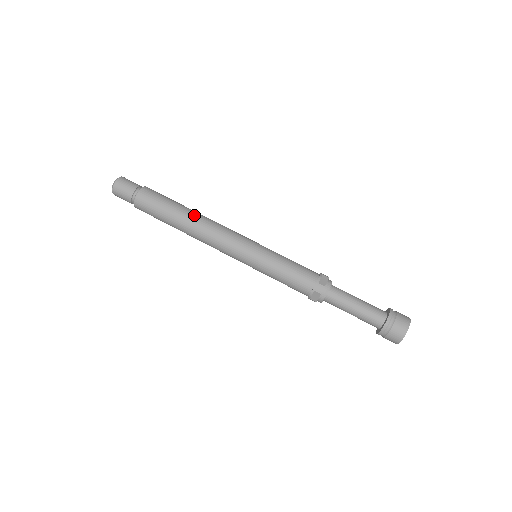
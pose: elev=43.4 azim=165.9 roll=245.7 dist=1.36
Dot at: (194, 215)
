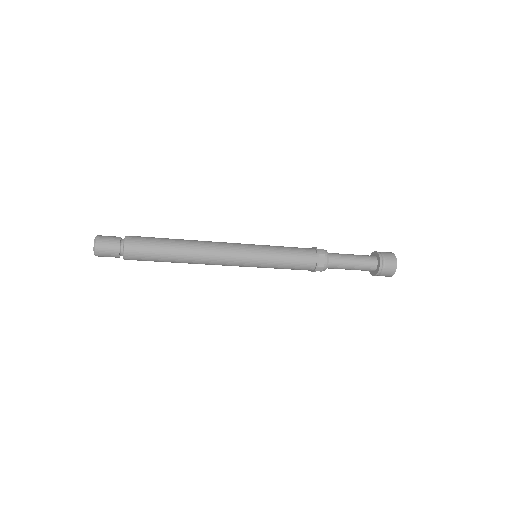
Dot at: (188, 253)
